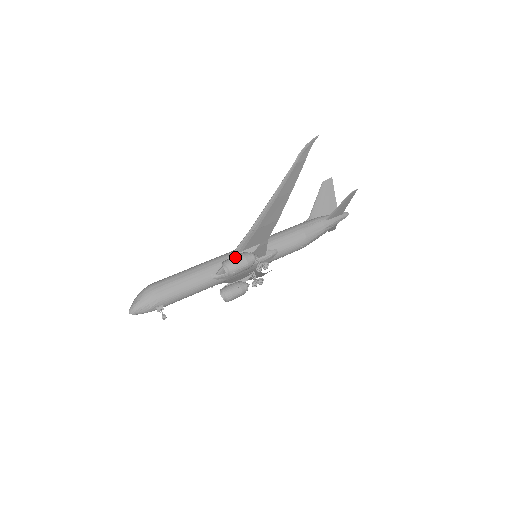
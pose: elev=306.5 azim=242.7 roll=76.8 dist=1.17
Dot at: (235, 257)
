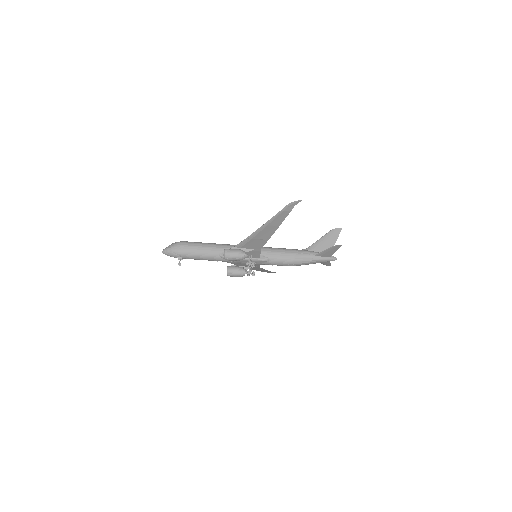
Dot at: (233, 249)
